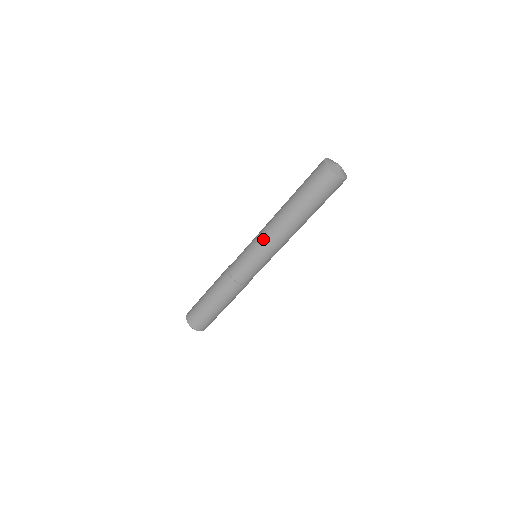
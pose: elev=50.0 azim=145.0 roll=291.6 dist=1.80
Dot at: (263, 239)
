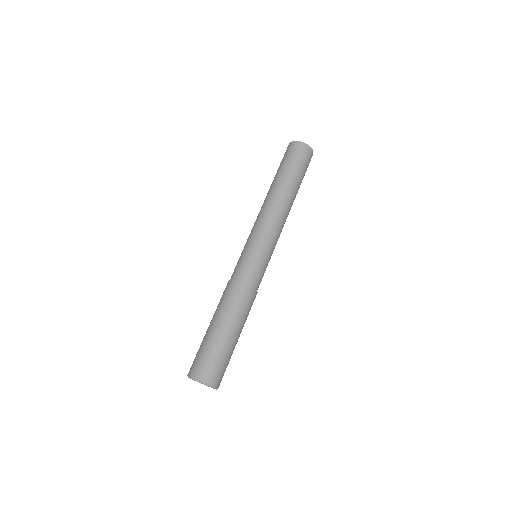
Dot at: (266, 225)
